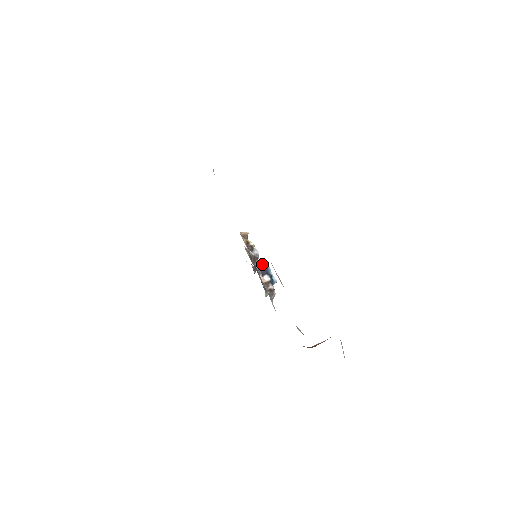
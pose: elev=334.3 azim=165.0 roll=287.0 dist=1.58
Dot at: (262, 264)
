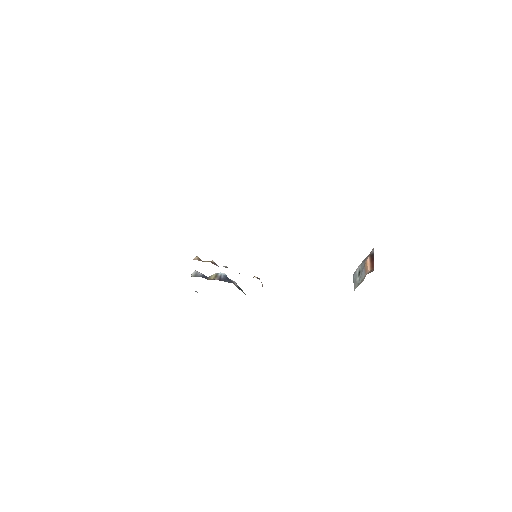
Dot at: (220, 276)
